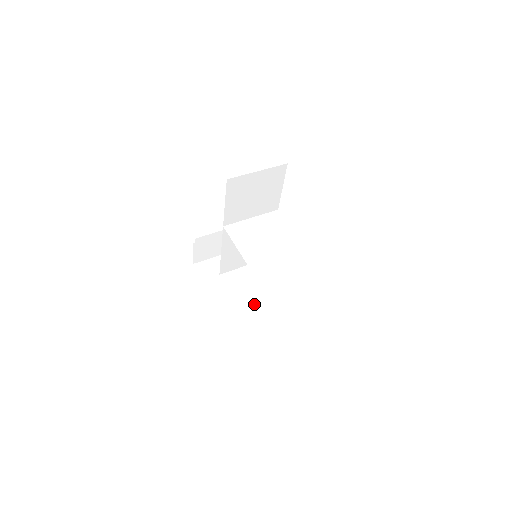
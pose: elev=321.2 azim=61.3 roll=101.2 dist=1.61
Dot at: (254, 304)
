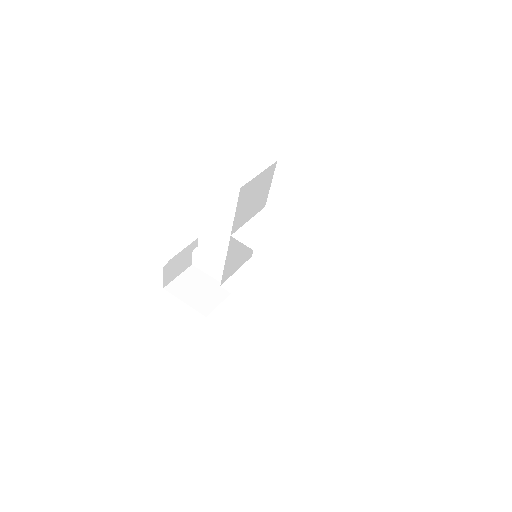
Dot at: (265, 301)
